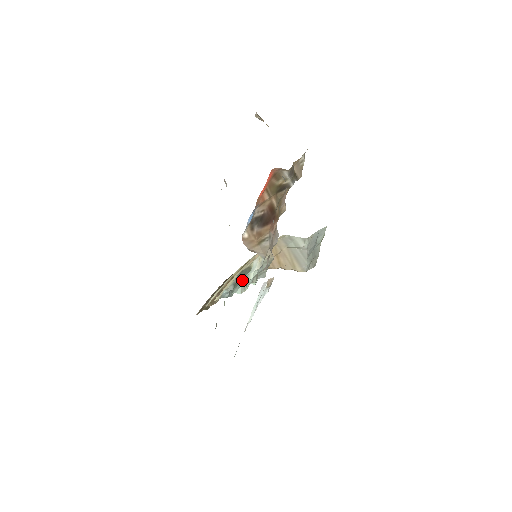
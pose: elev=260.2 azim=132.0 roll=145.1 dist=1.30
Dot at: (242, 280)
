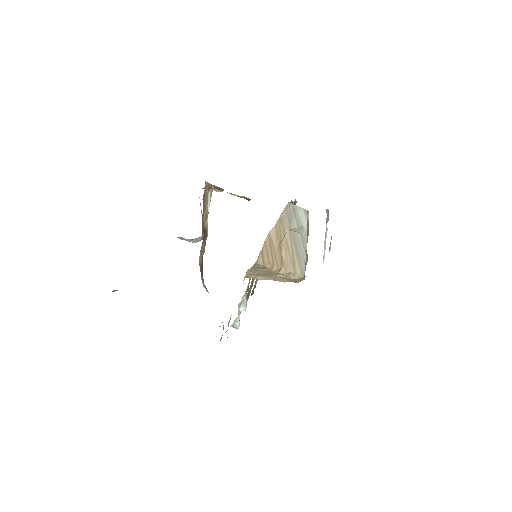
Dot at: occluded
